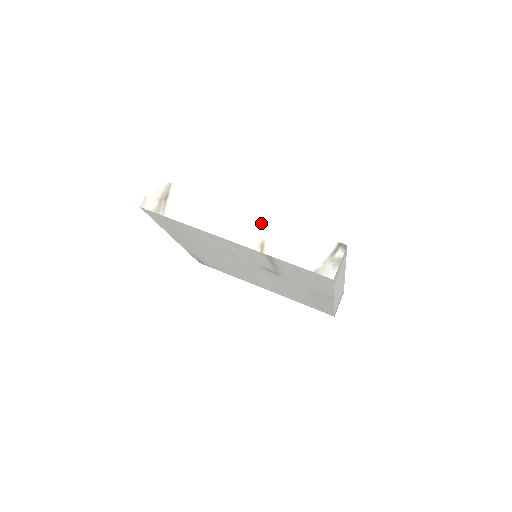
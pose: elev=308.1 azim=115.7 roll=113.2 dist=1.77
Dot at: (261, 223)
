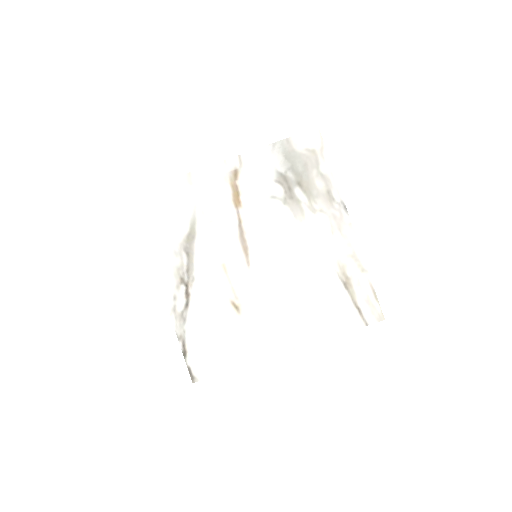
Dot at: occluded
